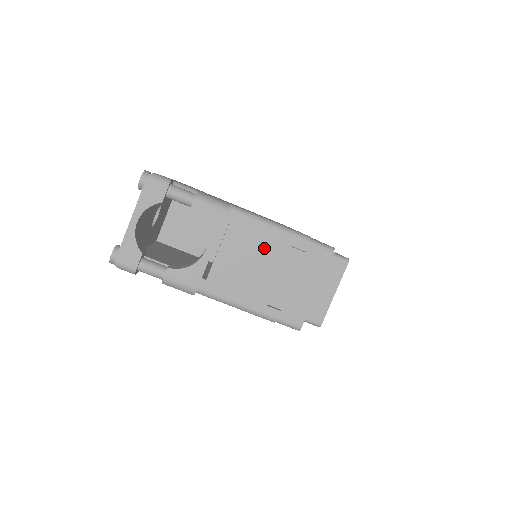
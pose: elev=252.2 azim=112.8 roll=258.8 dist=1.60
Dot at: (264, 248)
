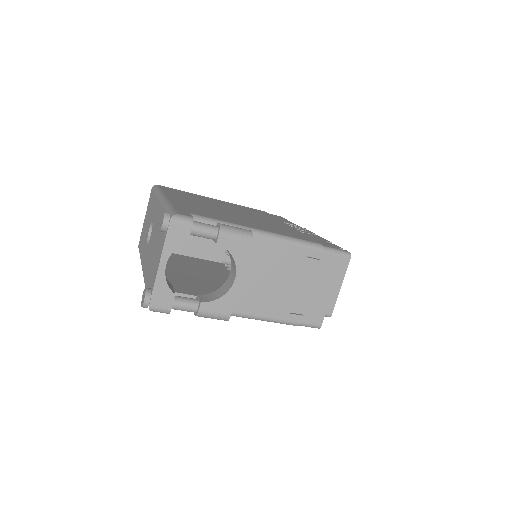
Dot at: (283, 263)
